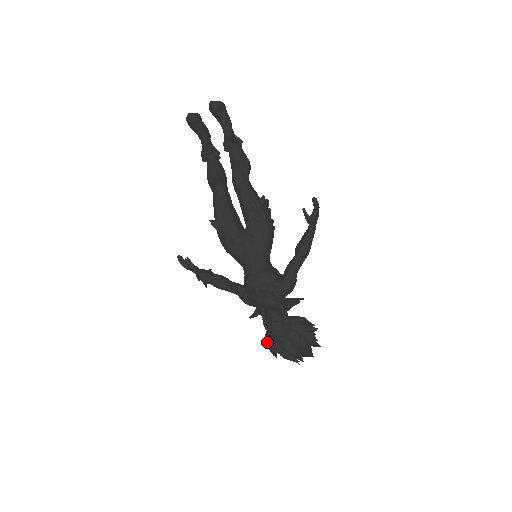
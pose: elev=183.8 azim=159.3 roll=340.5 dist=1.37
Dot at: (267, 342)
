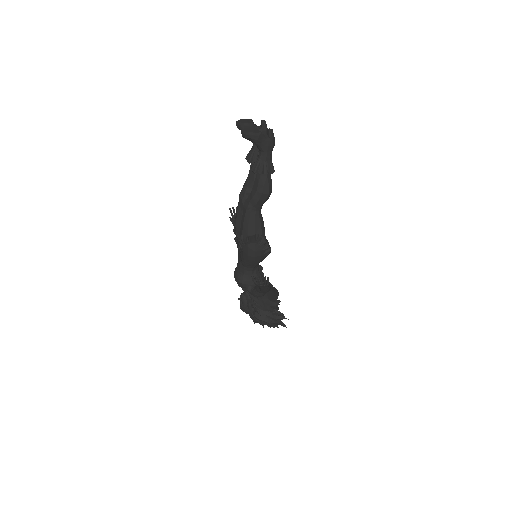
Dot at: occluded
